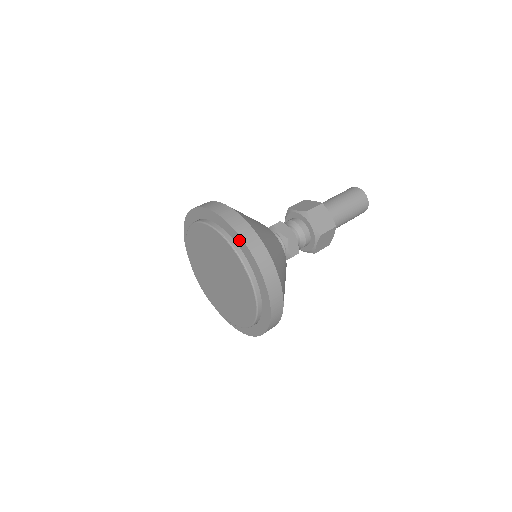
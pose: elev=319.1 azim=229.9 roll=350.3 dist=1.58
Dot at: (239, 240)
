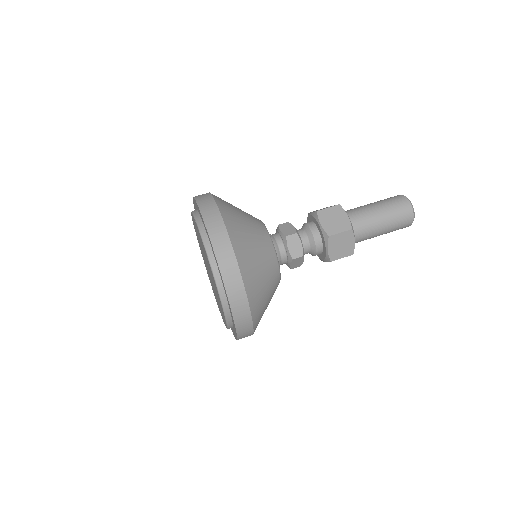
Dot at: (202, 219)
